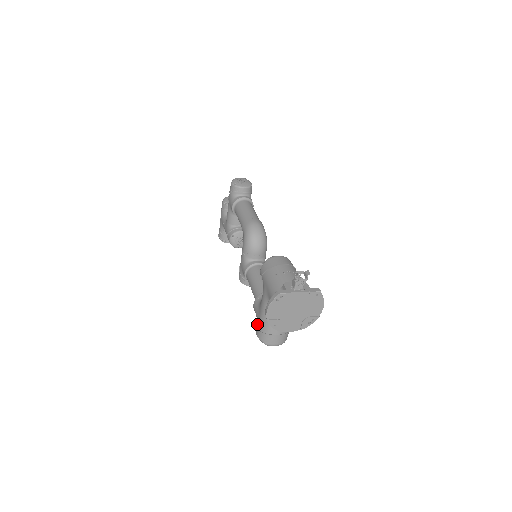
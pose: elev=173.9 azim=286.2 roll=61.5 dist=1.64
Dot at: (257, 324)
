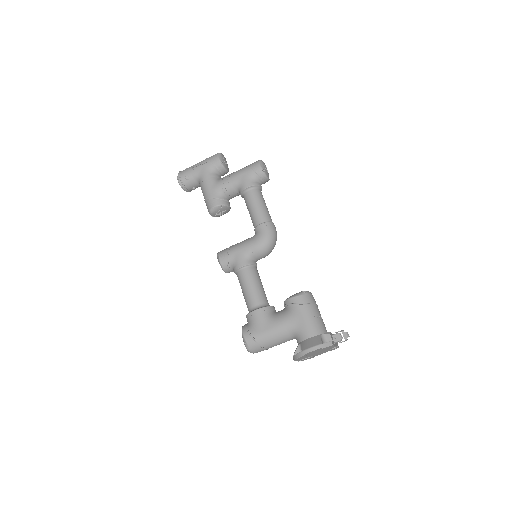
Dot at: (254, 332)
